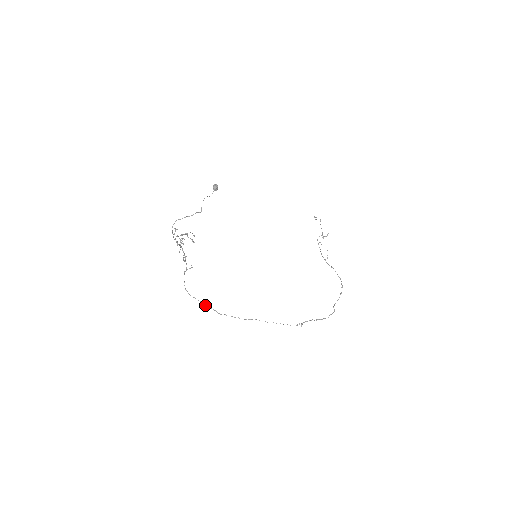
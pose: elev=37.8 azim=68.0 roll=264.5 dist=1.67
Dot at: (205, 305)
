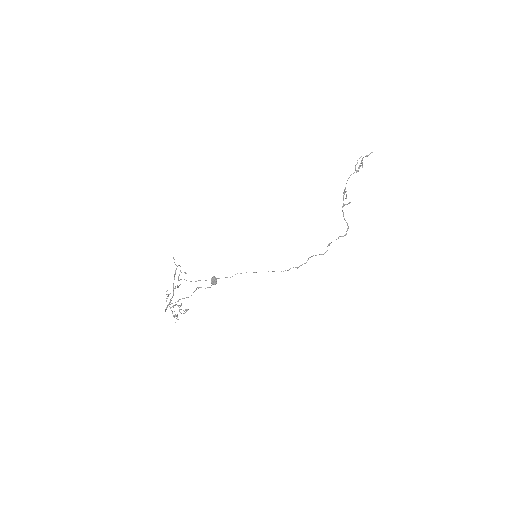
Dot at: (199, 280)
